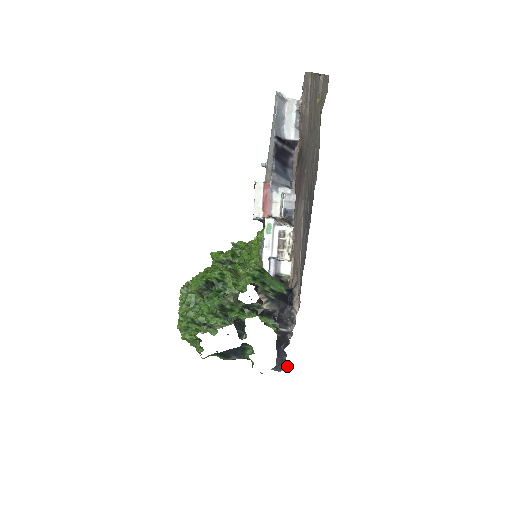
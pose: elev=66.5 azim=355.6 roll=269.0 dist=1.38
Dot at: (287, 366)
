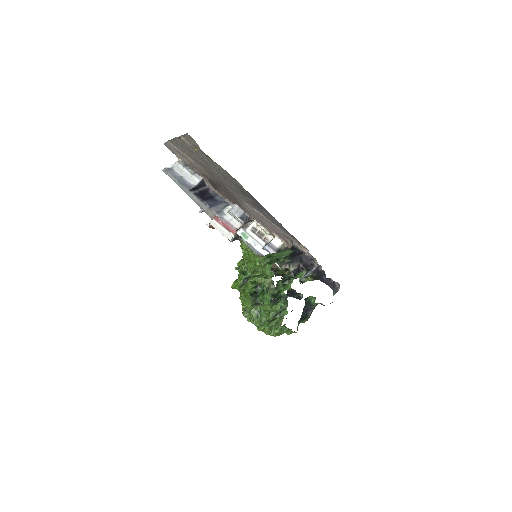
Dot at: (338, 284)
